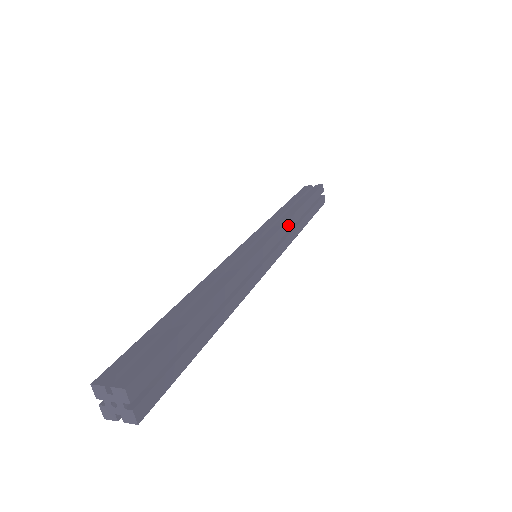
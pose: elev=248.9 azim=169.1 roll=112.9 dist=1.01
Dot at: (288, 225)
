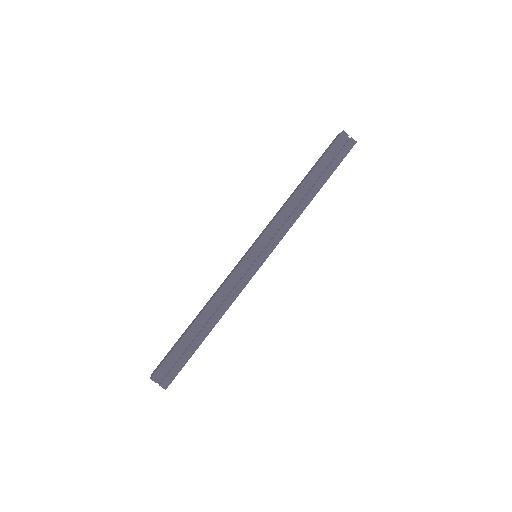
Dot at: (282, 215)
